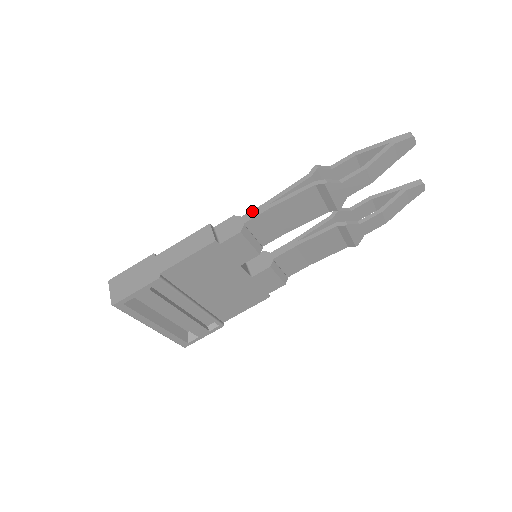
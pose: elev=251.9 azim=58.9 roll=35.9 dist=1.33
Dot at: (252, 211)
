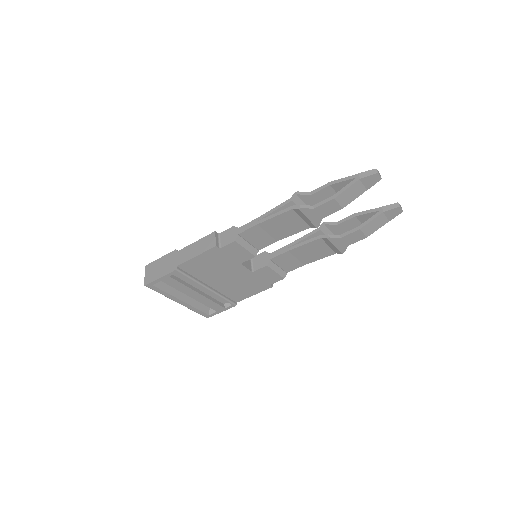
Dot at: (246, 224)
